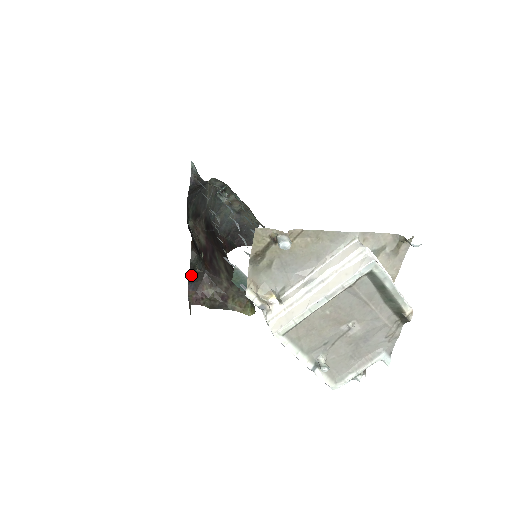
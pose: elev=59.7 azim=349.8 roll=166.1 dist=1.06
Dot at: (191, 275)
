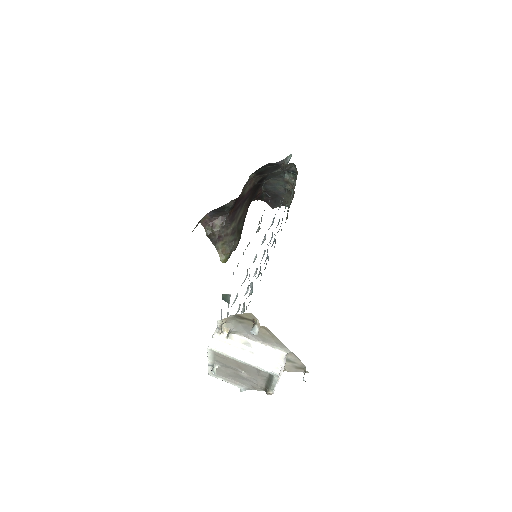
Dot at: (218, 209)
